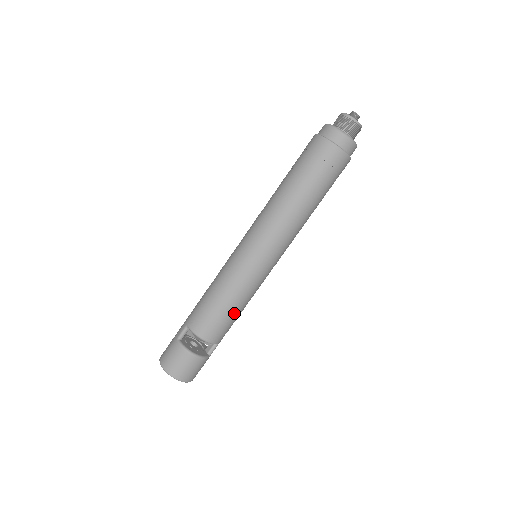
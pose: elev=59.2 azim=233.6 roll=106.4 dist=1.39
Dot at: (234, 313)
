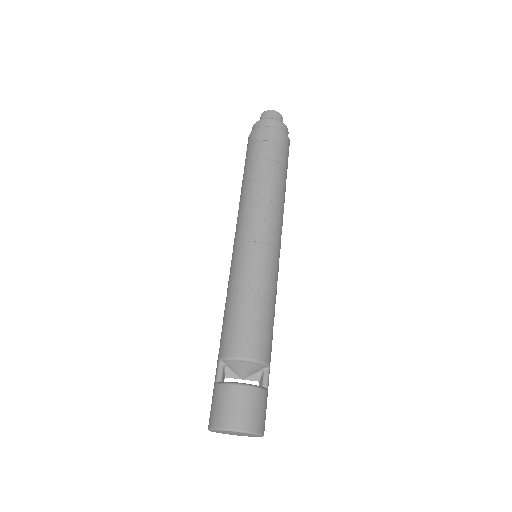
Dot at: (263, 313)
